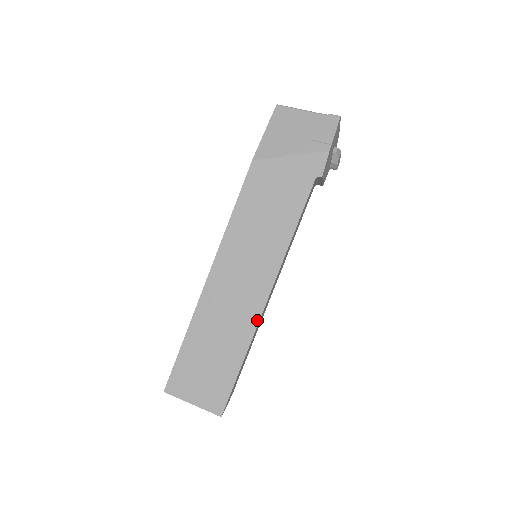
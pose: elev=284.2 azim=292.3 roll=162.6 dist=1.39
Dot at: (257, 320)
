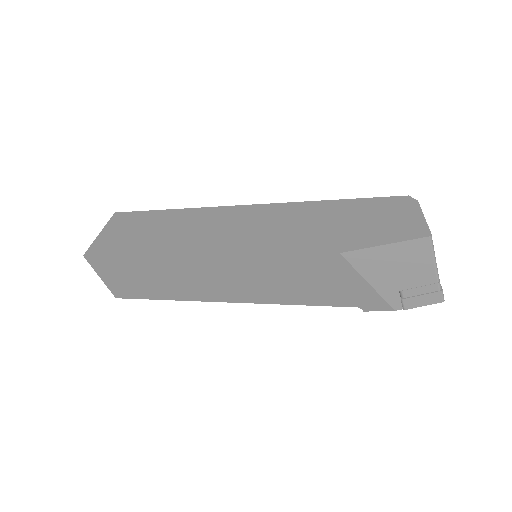
Dot at: (201, 300)
